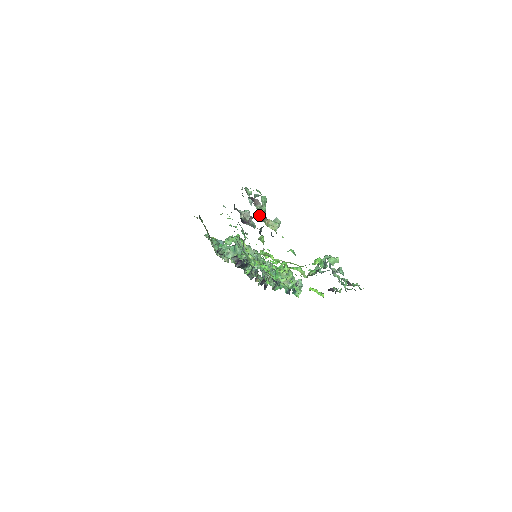
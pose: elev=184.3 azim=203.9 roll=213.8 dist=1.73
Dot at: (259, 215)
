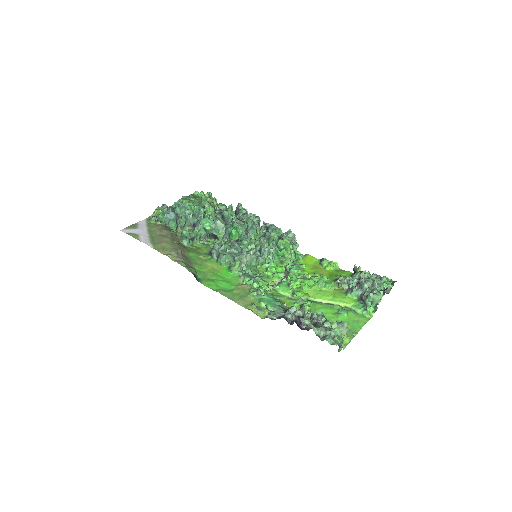
Dot at: occluded
